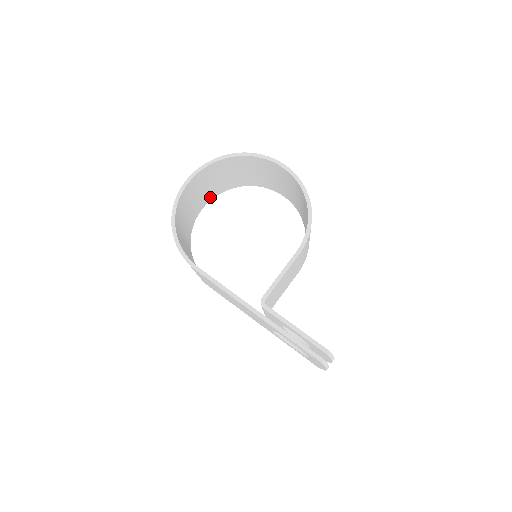
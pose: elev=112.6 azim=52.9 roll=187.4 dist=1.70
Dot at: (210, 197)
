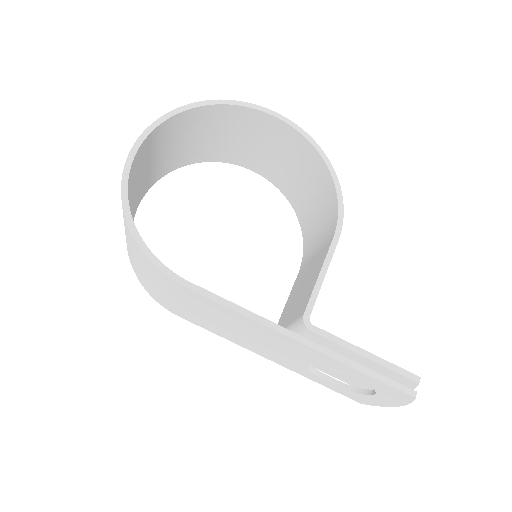
Dot at: (153, 180)
